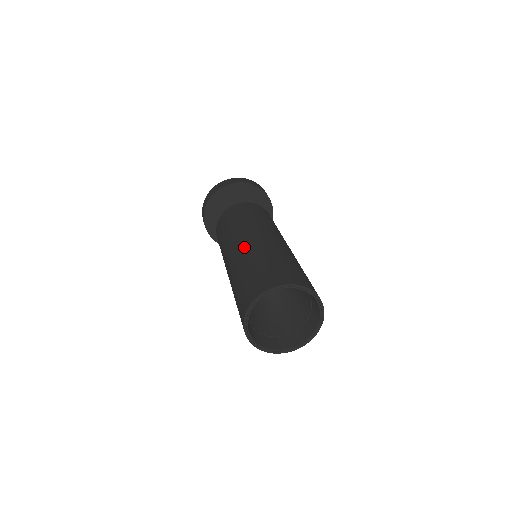
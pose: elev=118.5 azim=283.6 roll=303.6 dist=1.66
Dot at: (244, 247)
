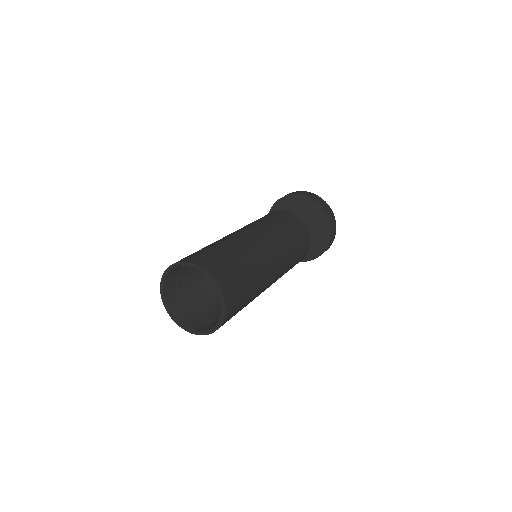
Dot at: (226, 236)
